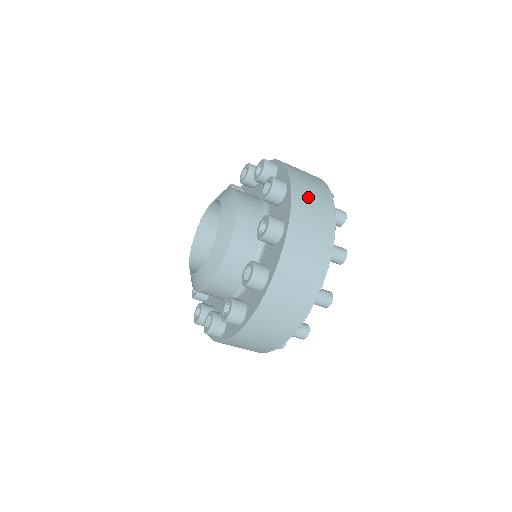
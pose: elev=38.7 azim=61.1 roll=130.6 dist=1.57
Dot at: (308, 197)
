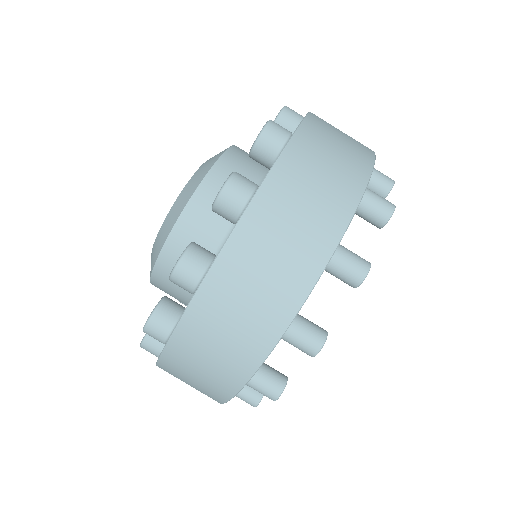
Dot at: (317, 158)
